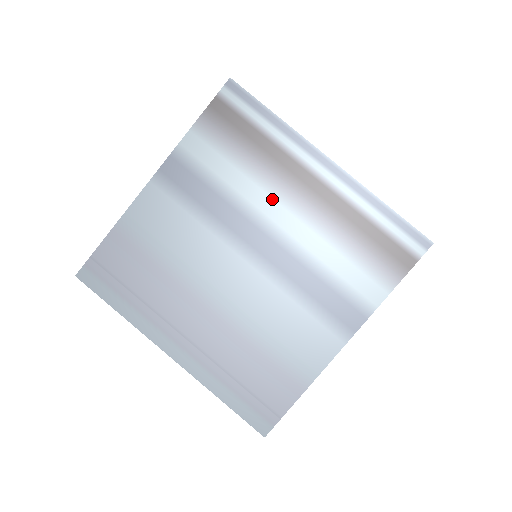
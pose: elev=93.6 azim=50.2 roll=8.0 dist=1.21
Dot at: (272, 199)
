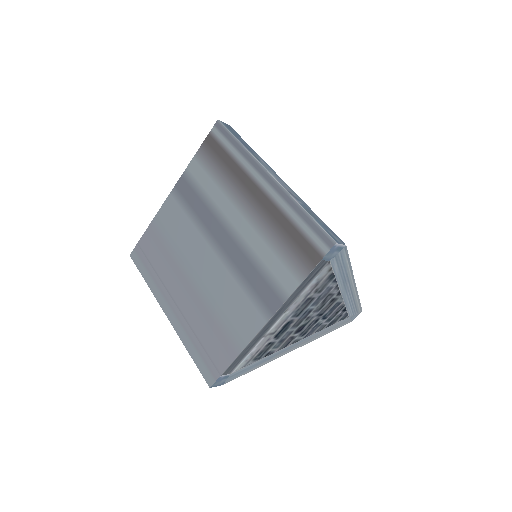
Dot at: (232, 205)
